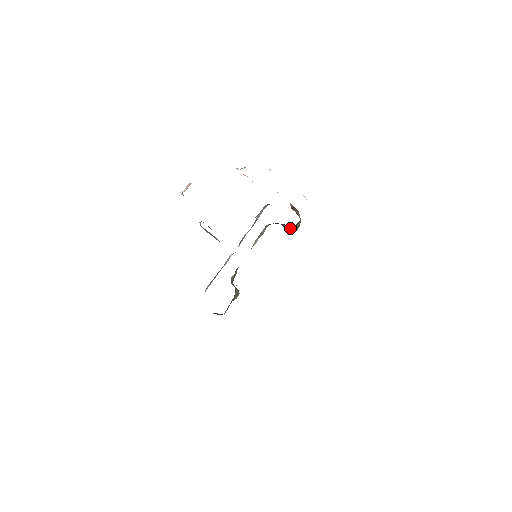
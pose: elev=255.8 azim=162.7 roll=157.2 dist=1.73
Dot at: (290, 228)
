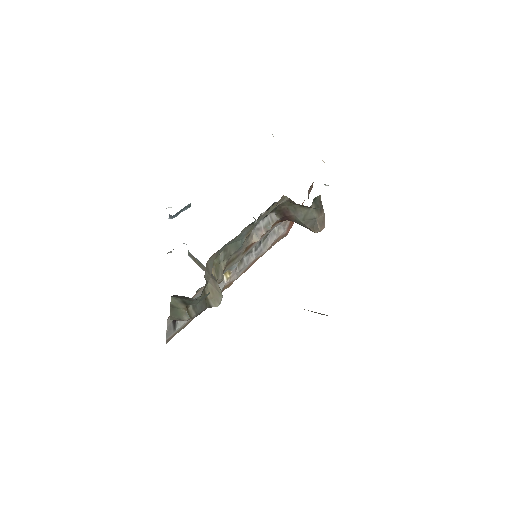
Dot at: (309, 223)
